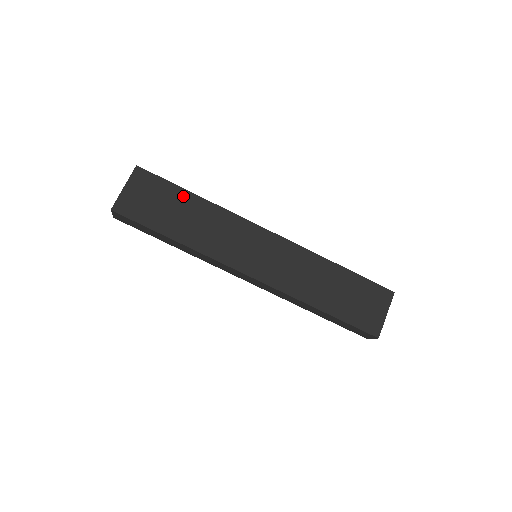
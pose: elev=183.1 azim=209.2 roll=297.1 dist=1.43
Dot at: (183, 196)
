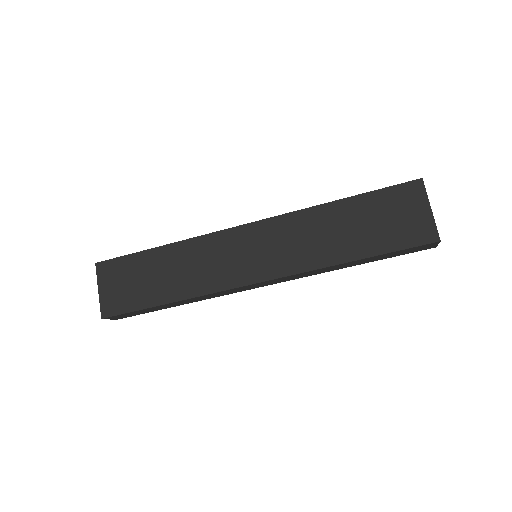
Dot at: (149, 257)
